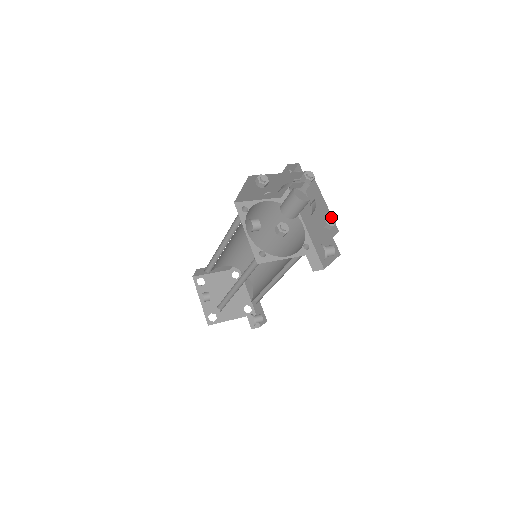
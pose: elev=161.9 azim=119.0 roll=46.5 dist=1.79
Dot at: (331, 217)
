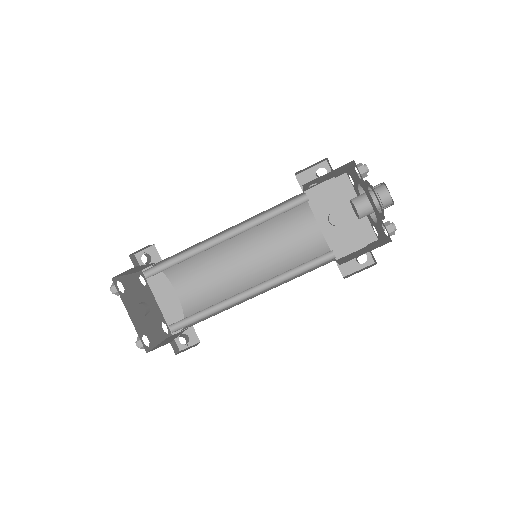
Dot at: (382, 224)
